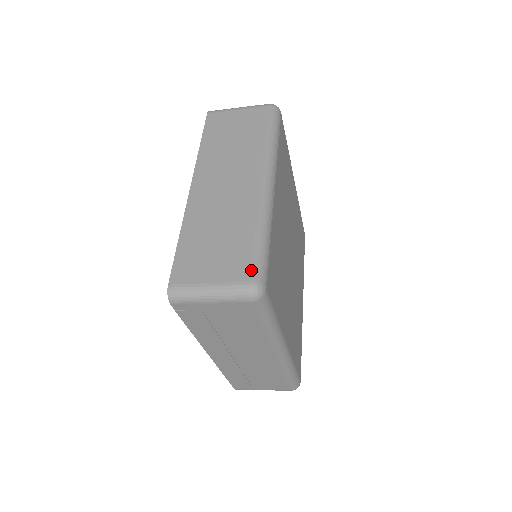
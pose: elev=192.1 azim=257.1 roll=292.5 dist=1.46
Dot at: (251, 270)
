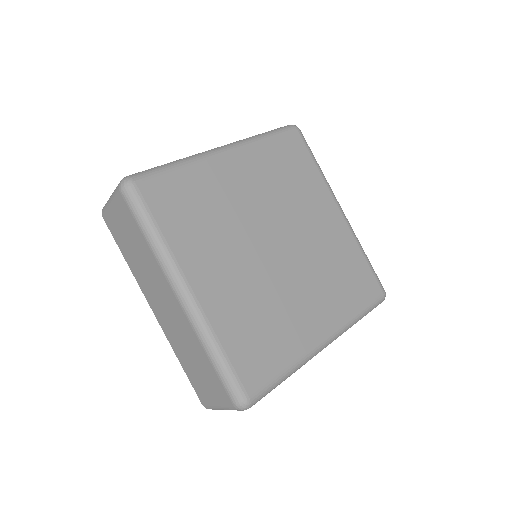
Dot at: (227, 394)
